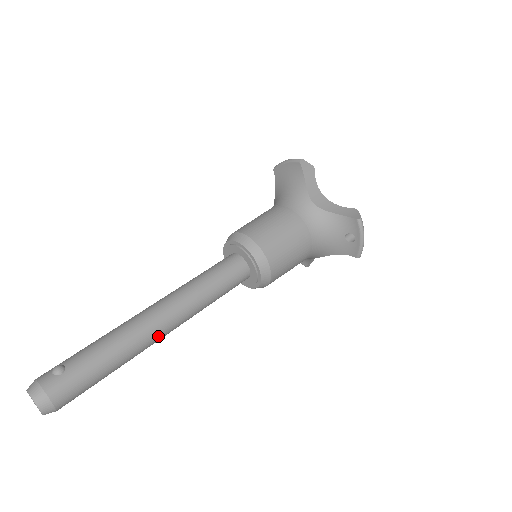
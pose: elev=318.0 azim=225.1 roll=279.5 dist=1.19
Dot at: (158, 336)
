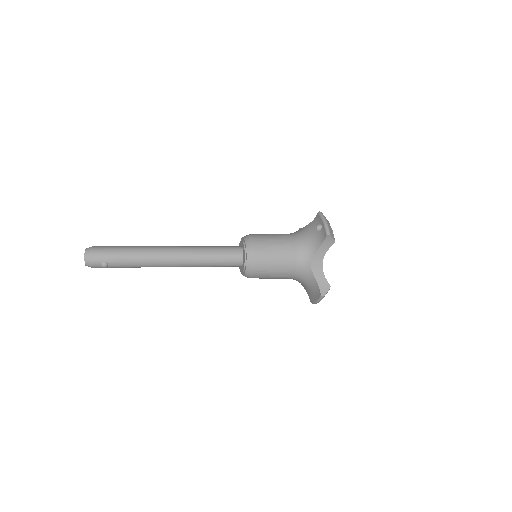
Dot at: (164, 251)
